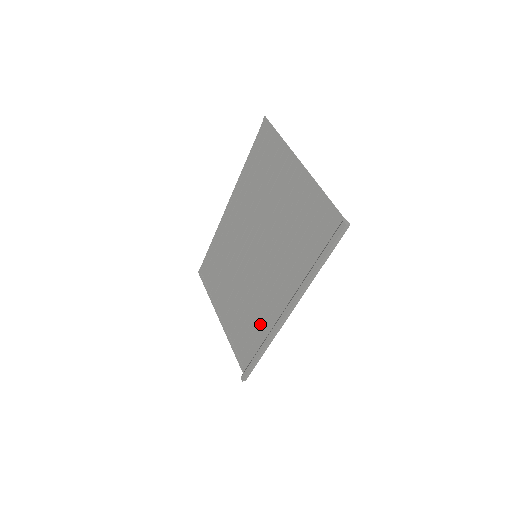
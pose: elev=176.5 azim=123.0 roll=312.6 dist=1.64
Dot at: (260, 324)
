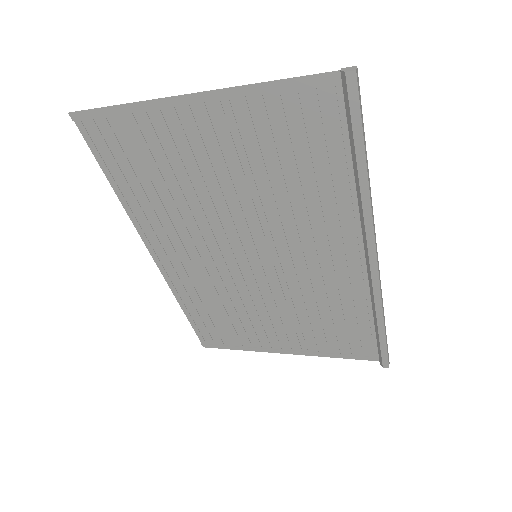
Dot at: (345, 304)
